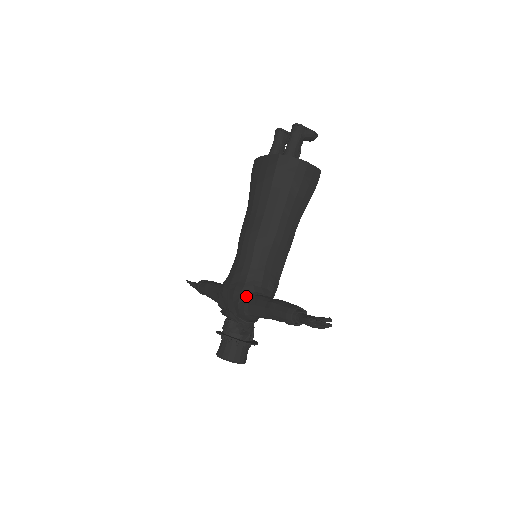
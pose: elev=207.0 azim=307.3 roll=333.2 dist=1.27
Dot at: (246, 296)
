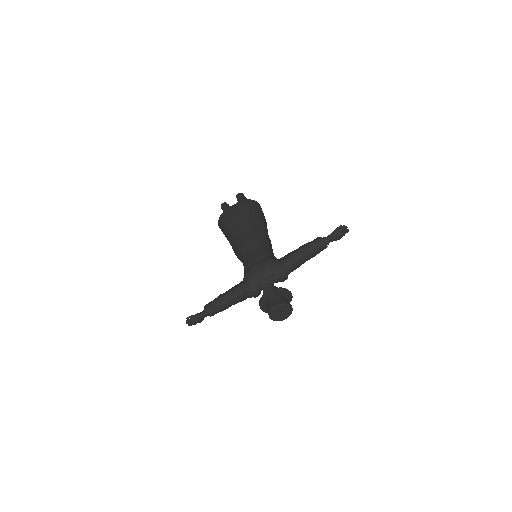
Dot at: (276, 260)
